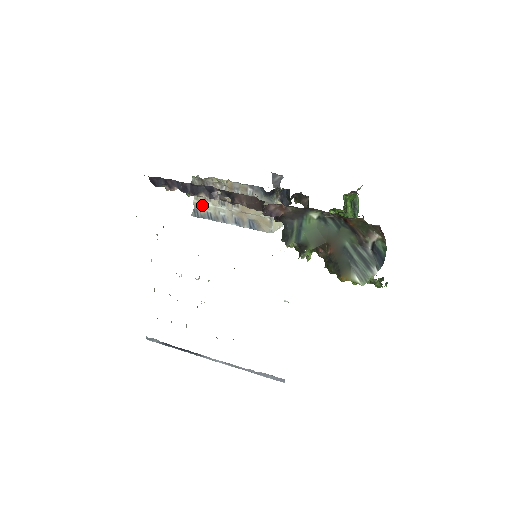
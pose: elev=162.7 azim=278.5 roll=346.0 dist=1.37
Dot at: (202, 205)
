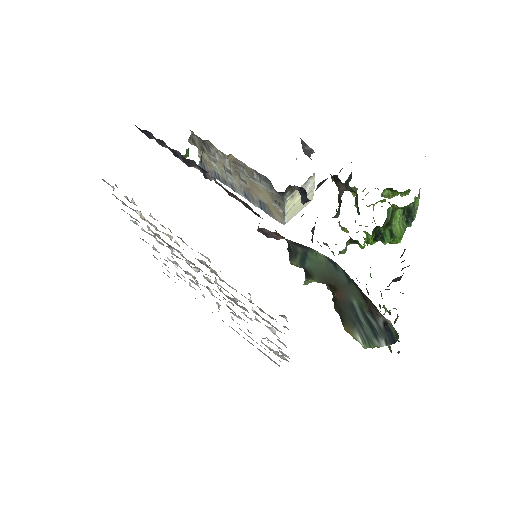
Dot at: (208, 161)
